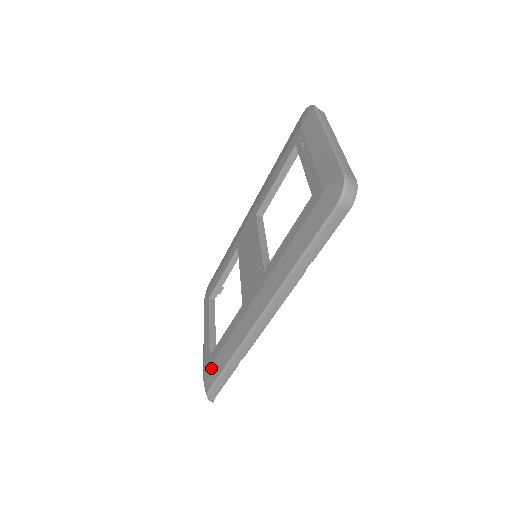
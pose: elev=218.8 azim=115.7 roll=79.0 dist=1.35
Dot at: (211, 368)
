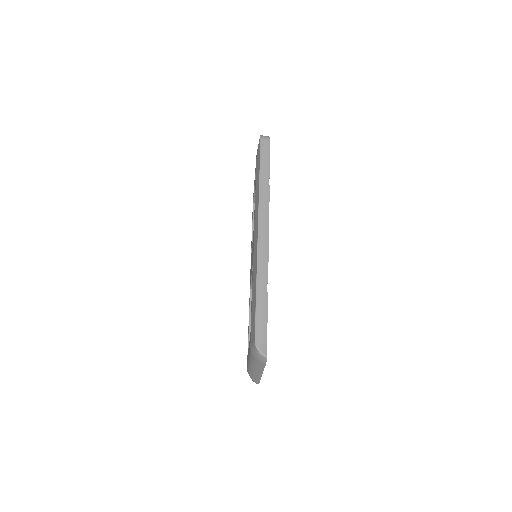
Dot at: (251, 327)
